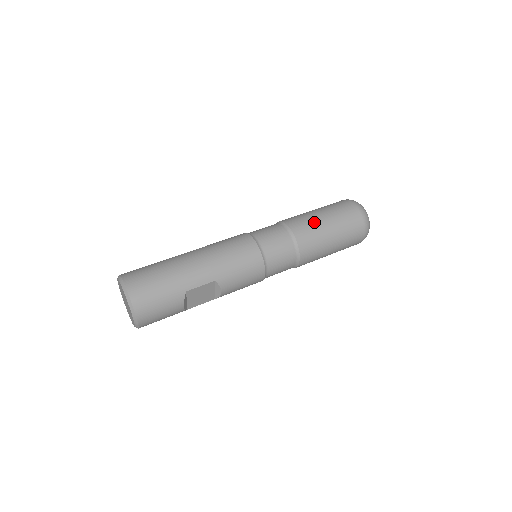
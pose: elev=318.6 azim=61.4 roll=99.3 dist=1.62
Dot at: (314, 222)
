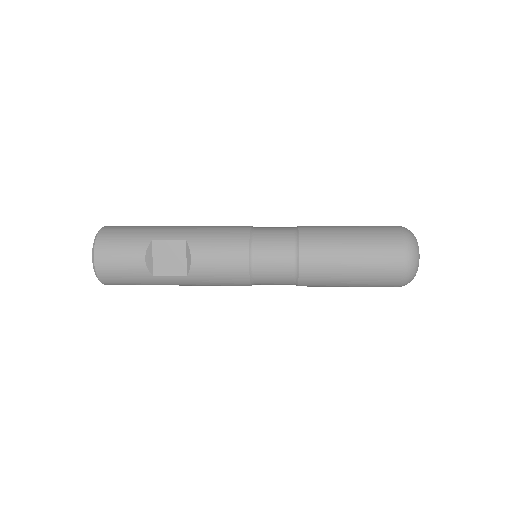
Dot at: (331, 226)
